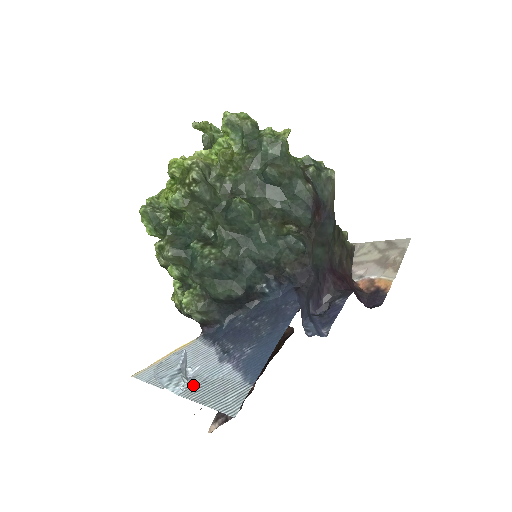
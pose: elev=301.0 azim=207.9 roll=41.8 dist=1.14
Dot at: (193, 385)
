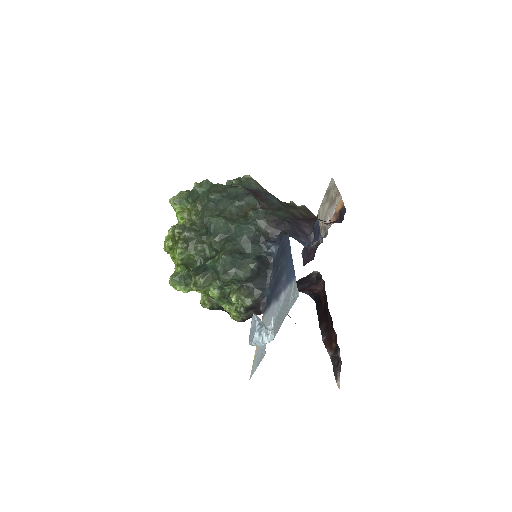
Dot at: (275, 325)
